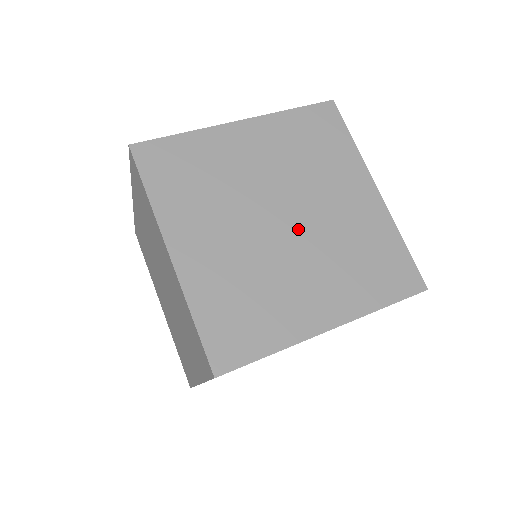
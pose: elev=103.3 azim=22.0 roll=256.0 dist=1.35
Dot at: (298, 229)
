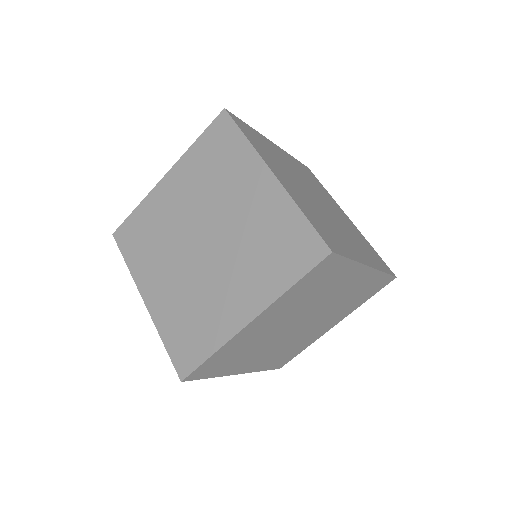
Dot at: (327, 209)
